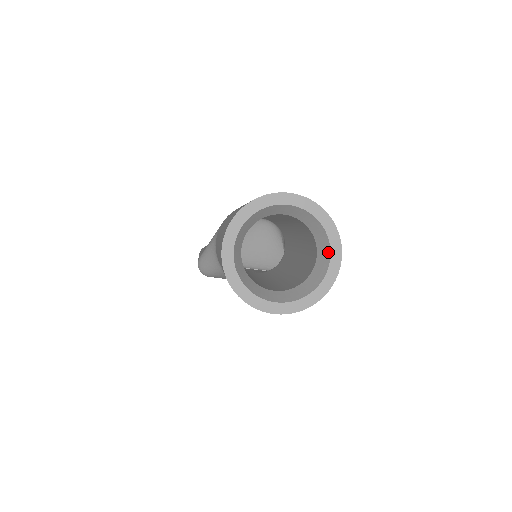
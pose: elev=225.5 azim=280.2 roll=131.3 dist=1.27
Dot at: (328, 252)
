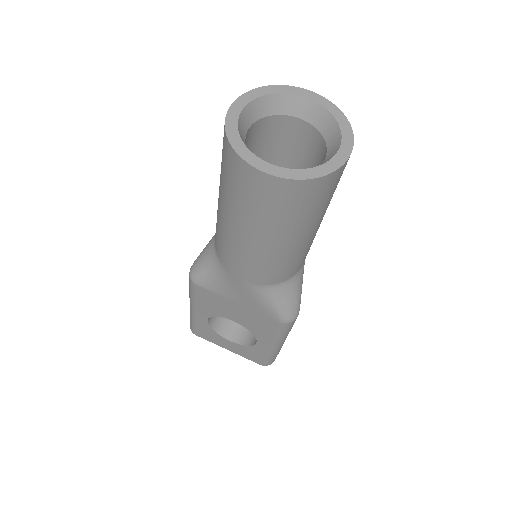
Dot at: (338, 144)
